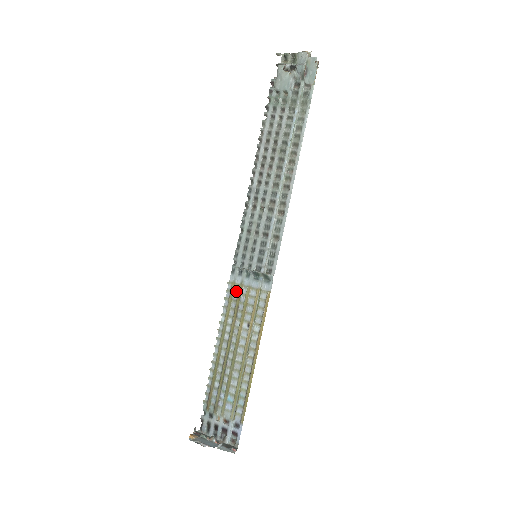
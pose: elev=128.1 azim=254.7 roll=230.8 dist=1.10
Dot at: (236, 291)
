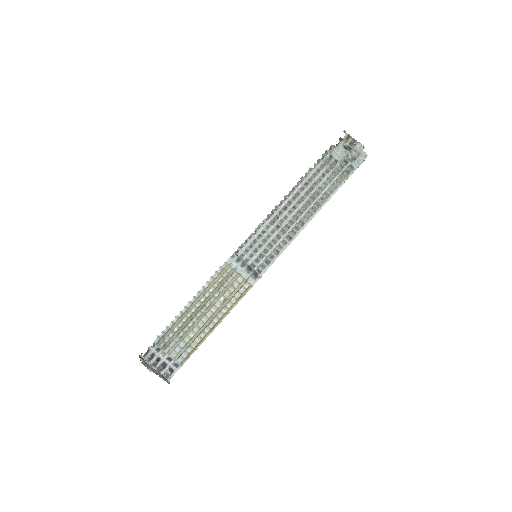
Dot at: (228, 271)
